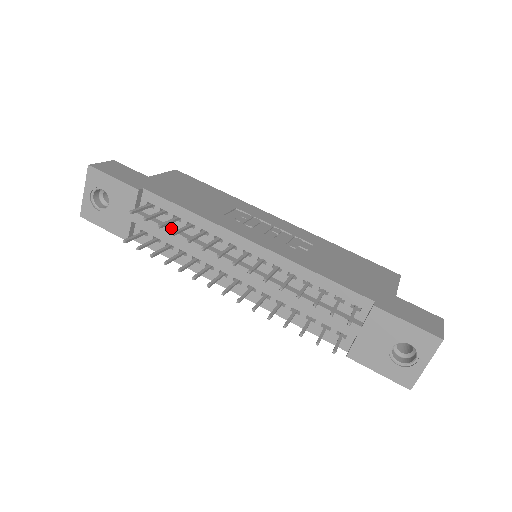
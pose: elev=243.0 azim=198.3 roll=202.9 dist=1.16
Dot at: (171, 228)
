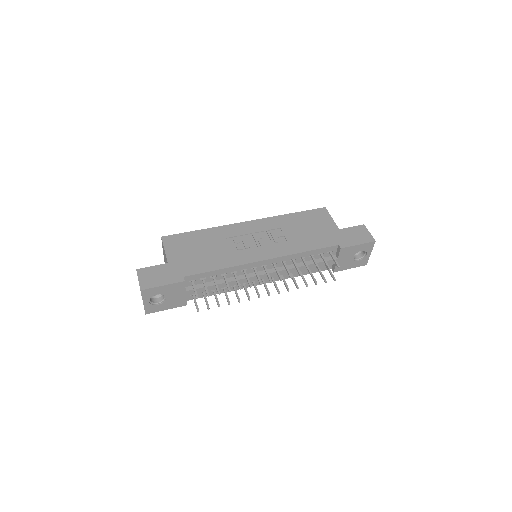
Dot at: (213, 283)
